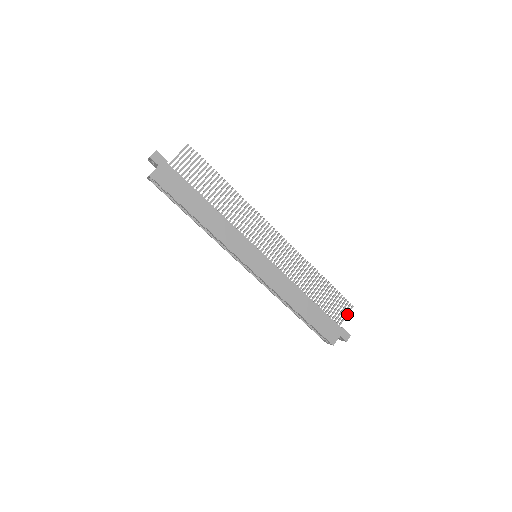
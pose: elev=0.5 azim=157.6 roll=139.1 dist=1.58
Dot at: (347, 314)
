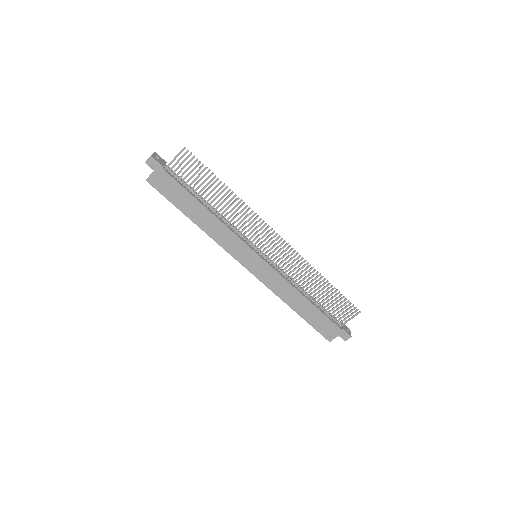
Dot at: (352, 318)
